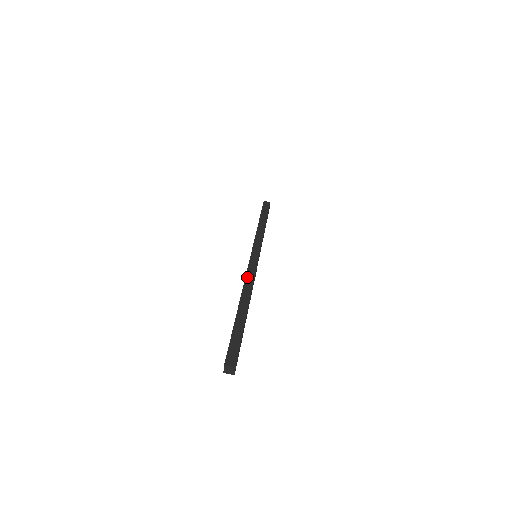
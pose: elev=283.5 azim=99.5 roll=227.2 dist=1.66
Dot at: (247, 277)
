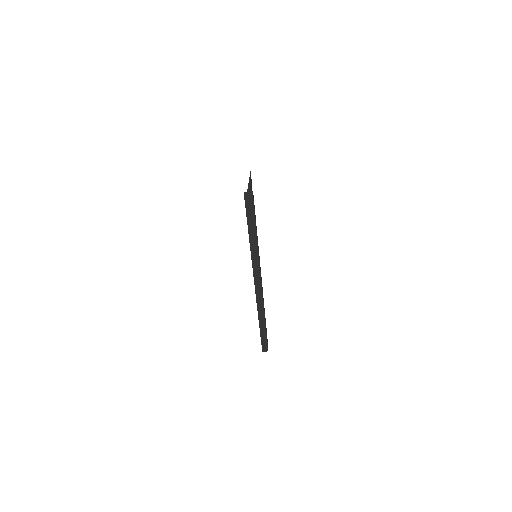
Dot at: (258, 303)
